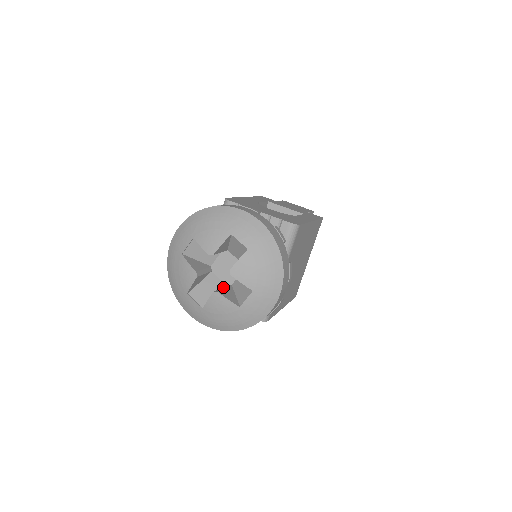
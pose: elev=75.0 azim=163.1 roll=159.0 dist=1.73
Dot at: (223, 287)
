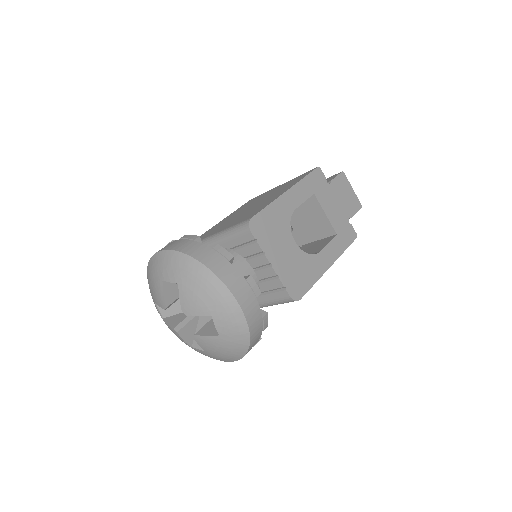
Dot at: (189, 317)
